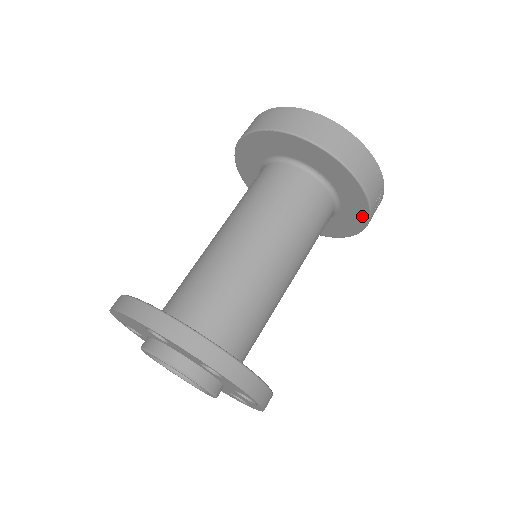
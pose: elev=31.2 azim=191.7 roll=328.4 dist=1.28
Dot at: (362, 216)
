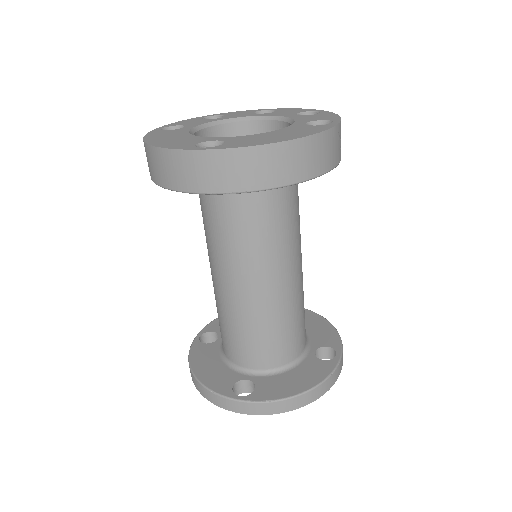
Dot at: occluded
